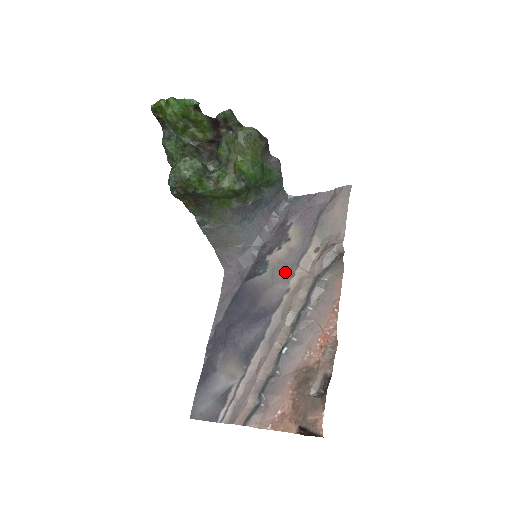
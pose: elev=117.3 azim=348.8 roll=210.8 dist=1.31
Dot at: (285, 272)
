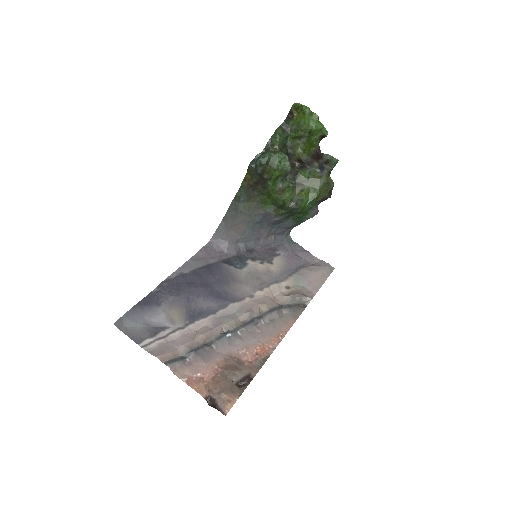
Dot at: (257, 282)
